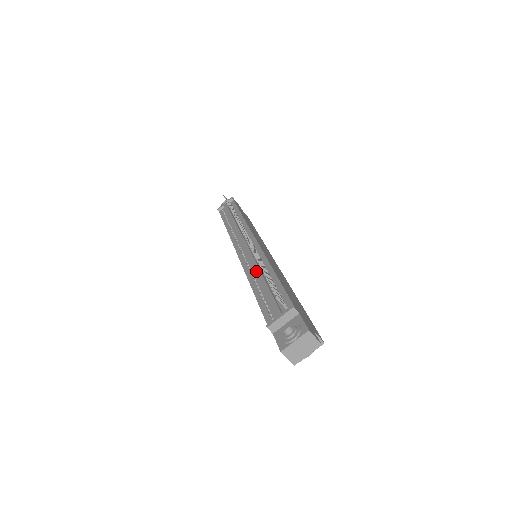
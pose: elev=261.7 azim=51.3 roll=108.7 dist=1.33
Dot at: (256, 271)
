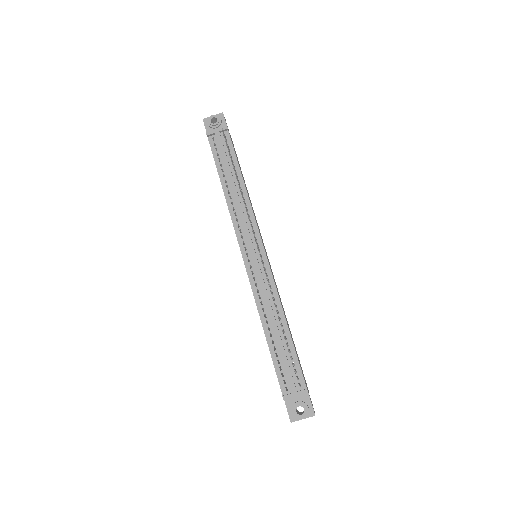
Dot at: (270, 314)
